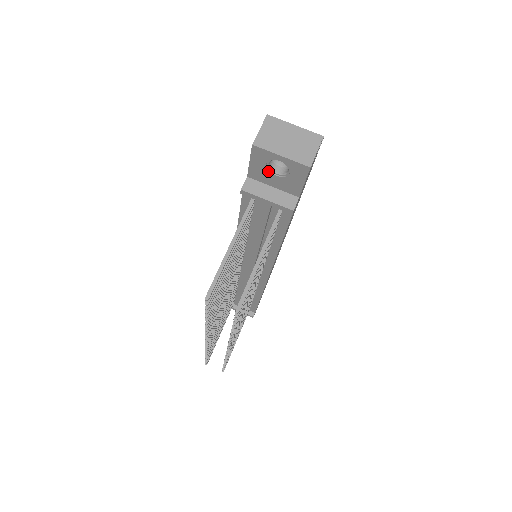
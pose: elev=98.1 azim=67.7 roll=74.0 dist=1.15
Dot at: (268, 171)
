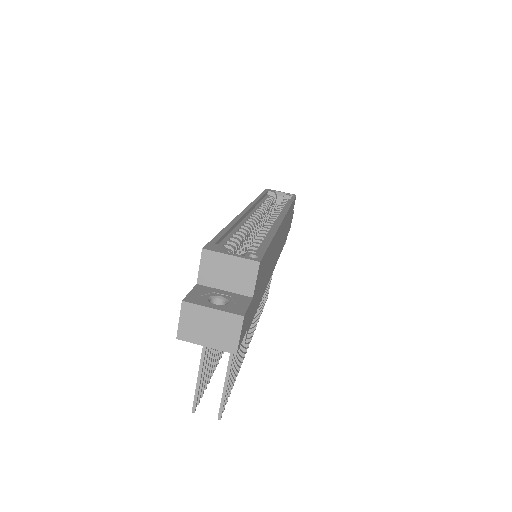
Dot at: occluded
